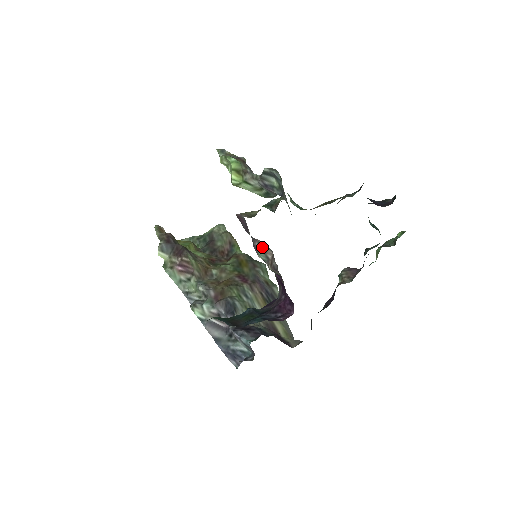
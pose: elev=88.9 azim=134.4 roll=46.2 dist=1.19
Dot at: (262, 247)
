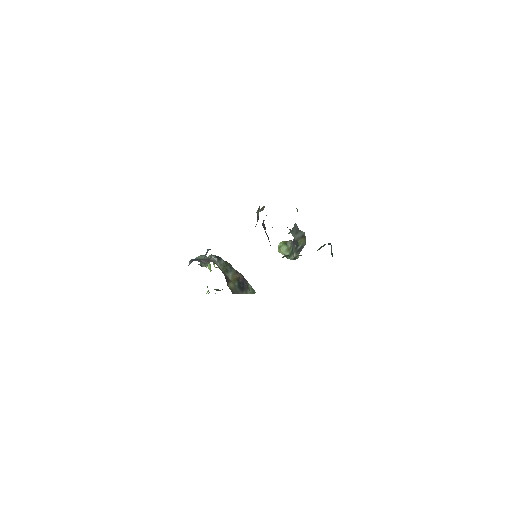
Dot at: (263, 206)
